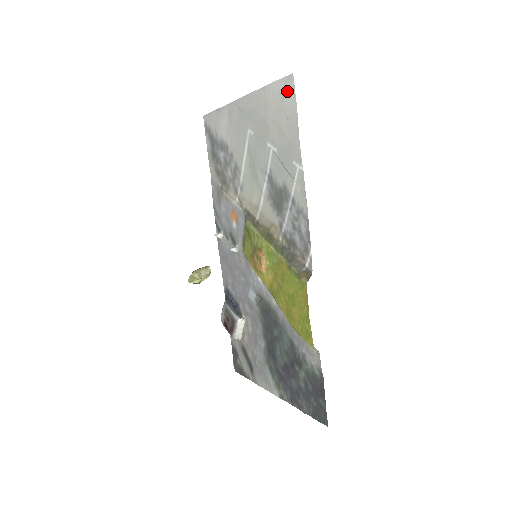
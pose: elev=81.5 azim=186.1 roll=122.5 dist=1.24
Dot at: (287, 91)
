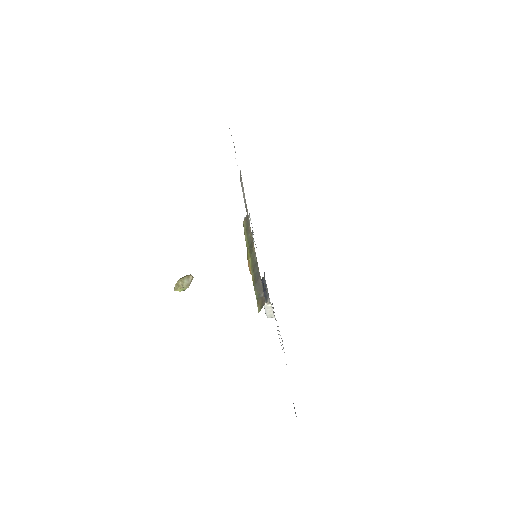
Dot at: occluded
